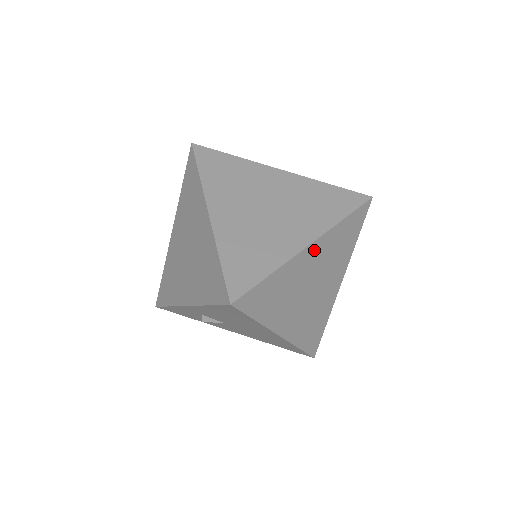
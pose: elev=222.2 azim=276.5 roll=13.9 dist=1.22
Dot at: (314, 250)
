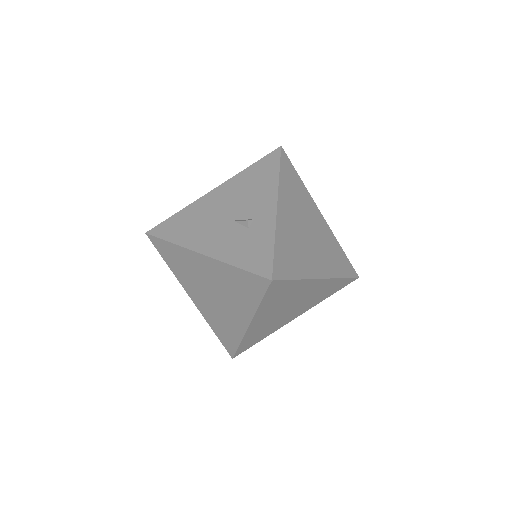
Dot at: (258, 320)
